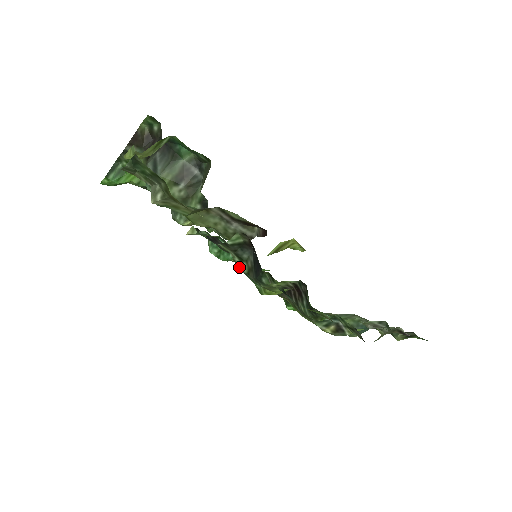
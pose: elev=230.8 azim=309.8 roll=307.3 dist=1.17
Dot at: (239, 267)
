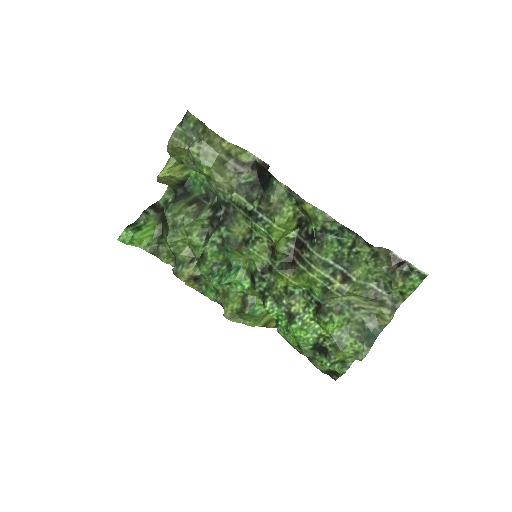
Dot at: (250, 210)
